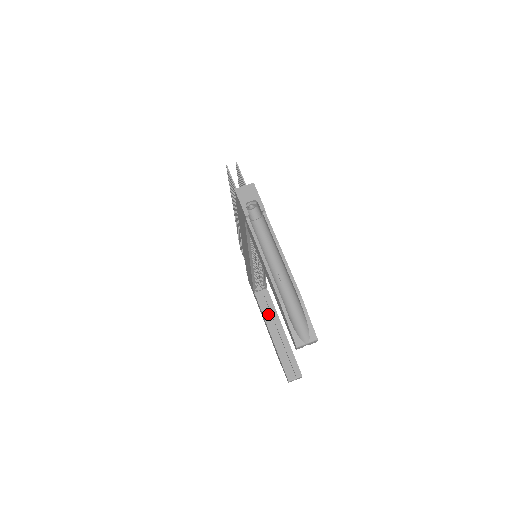
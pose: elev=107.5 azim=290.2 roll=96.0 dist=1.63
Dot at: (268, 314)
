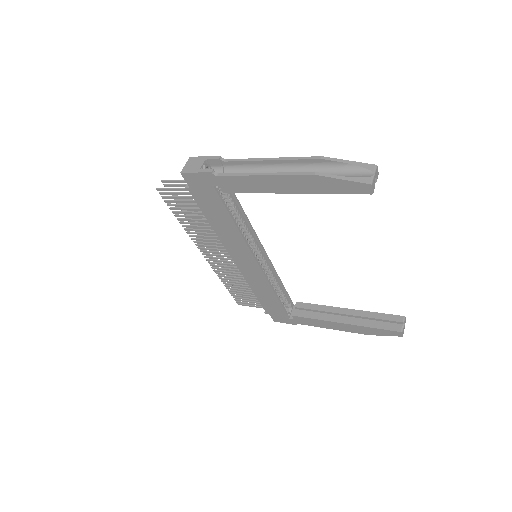
Dot at: (319, 314)
